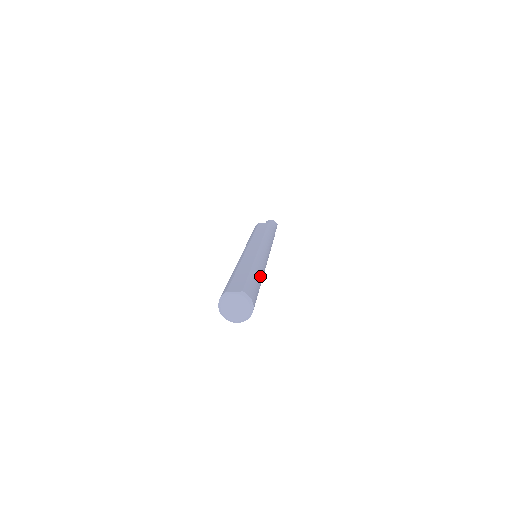
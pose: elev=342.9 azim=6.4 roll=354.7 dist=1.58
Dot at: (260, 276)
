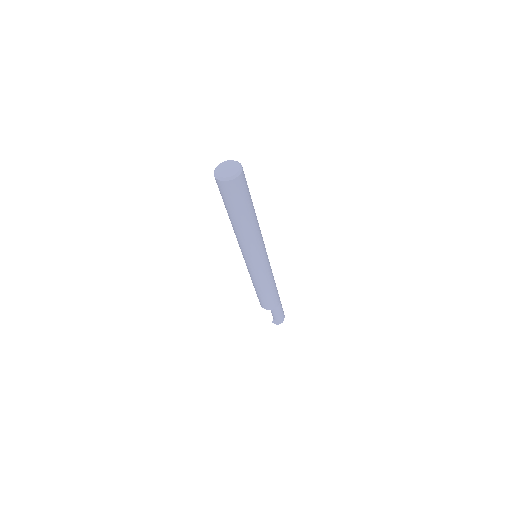
Dot at: occluded
